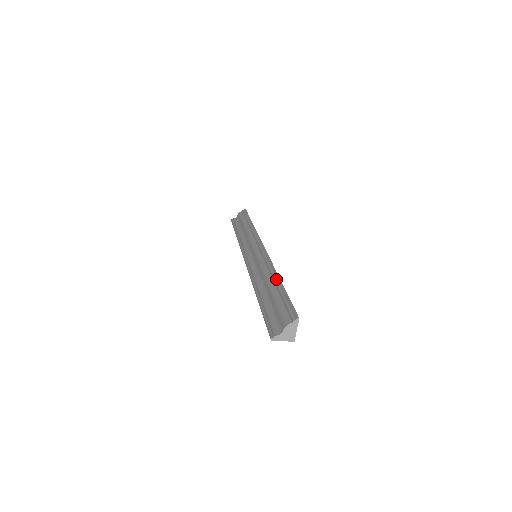
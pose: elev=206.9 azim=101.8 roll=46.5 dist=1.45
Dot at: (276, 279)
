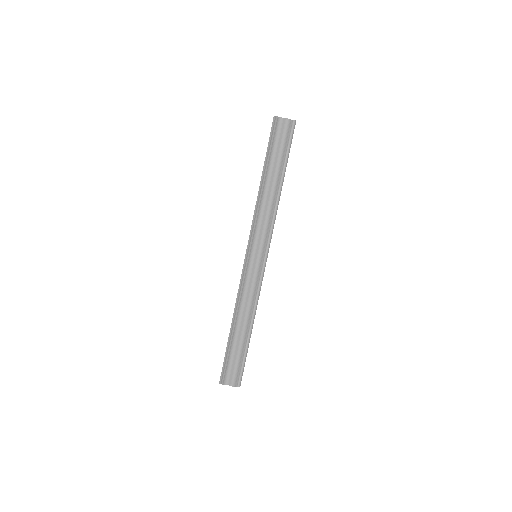
Dot at: (250, 329)
